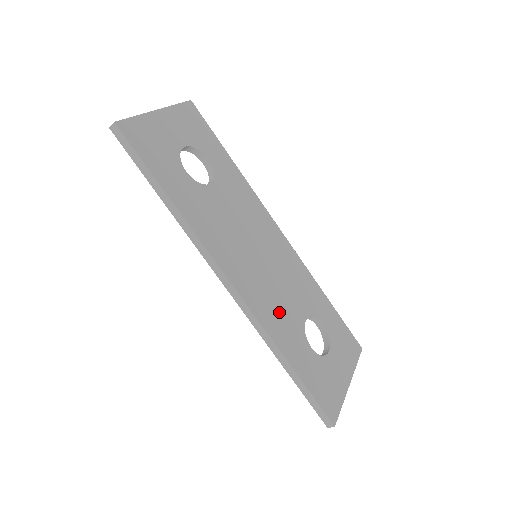
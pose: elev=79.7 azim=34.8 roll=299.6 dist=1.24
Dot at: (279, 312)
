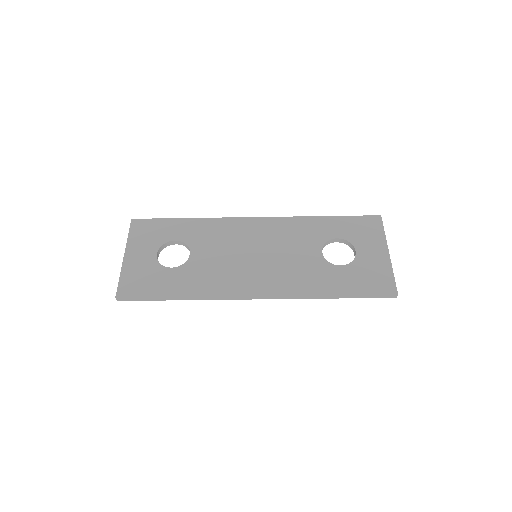
Dot at: (300, 272)
